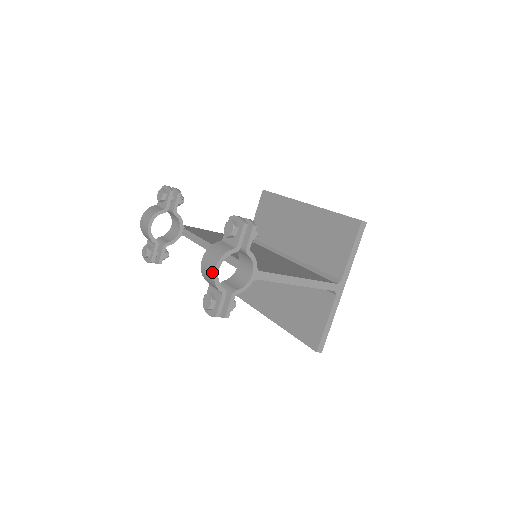
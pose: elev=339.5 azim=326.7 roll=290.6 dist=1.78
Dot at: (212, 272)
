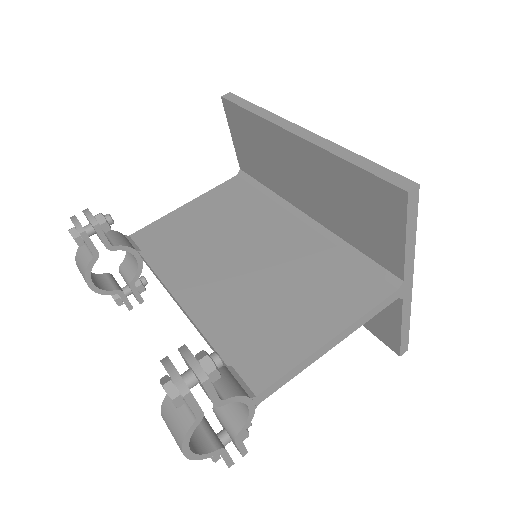
Dot at: (184, 454)
